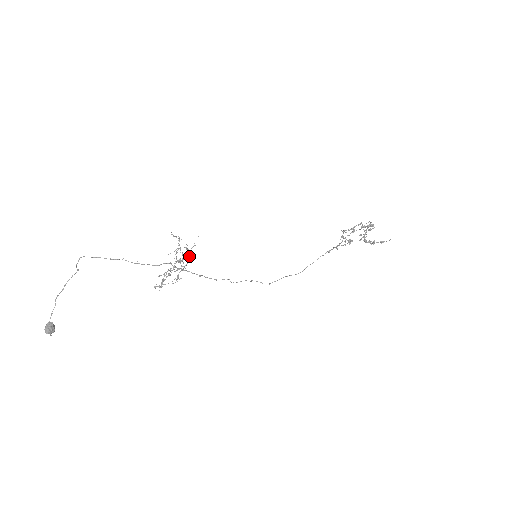
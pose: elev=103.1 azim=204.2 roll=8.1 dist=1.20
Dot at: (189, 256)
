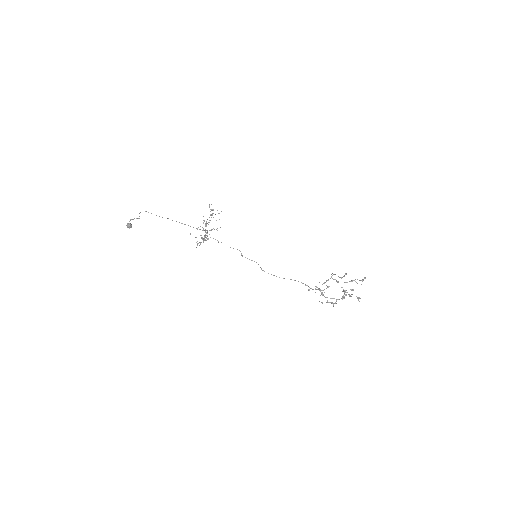
Dot at: (206, 240)
